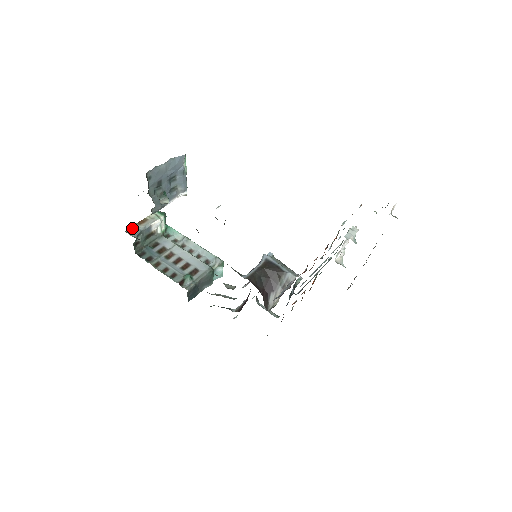
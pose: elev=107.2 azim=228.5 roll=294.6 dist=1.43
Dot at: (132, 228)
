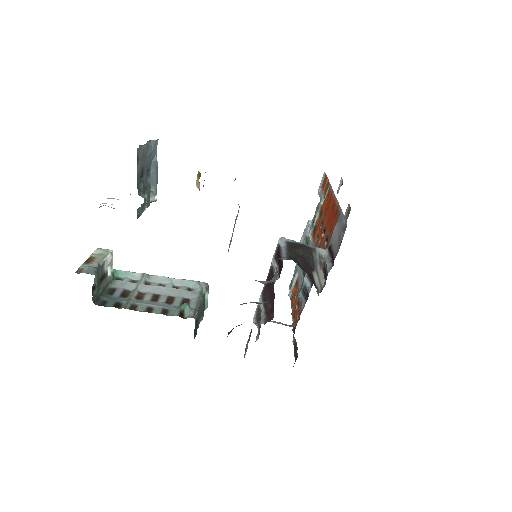
Dot at: (82, 268)
